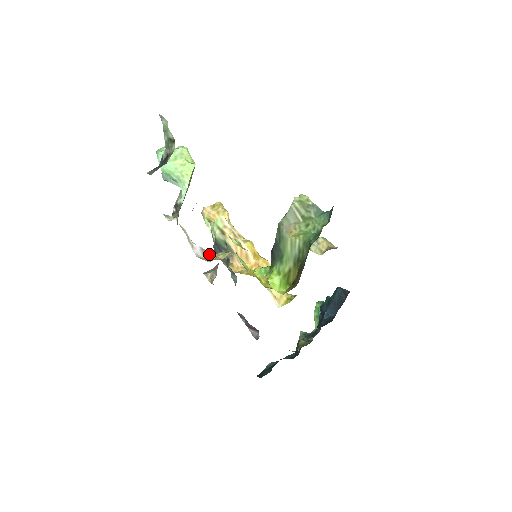
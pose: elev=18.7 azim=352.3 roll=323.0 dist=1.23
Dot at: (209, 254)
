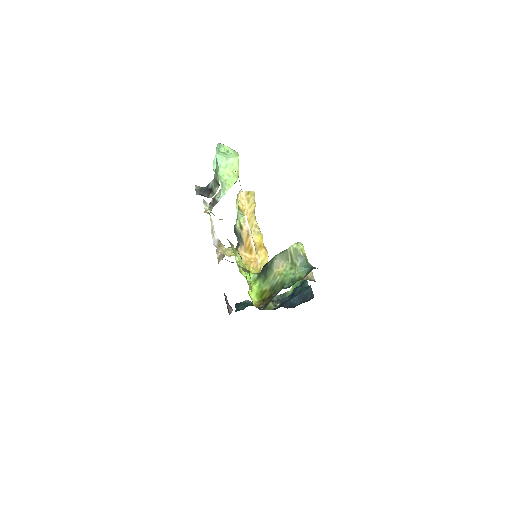
Dot at: (222, 246)
